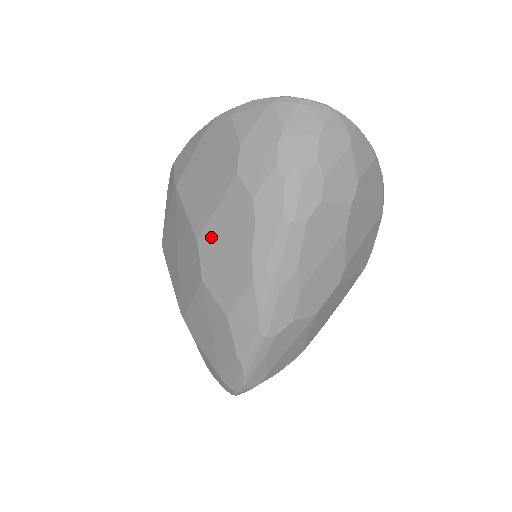
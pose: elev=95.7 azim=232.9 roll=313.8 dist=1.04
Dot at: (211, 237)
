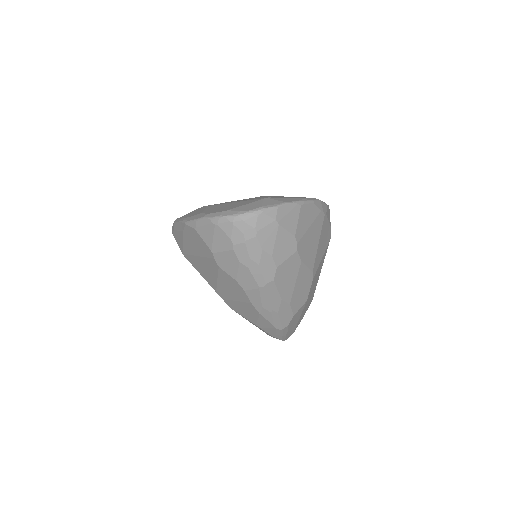
Dot at: (223, 292)
